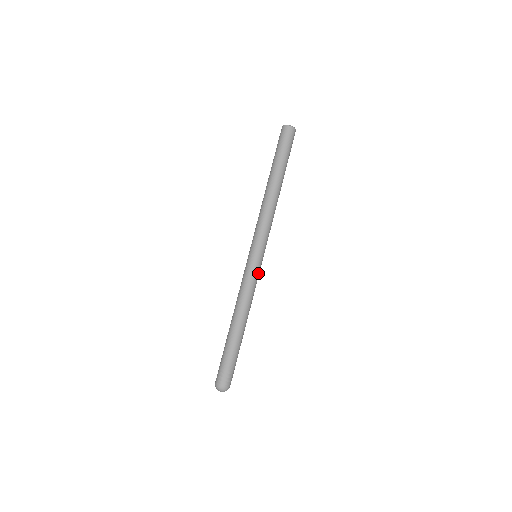
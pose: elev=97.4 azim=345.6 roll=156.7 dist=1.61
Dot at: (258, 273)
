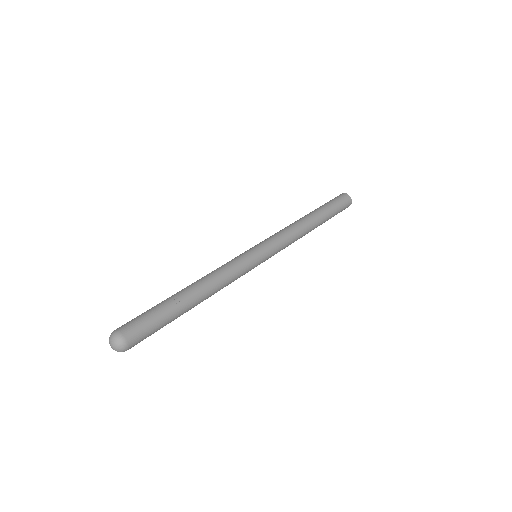
Dot at: (249, 265)
